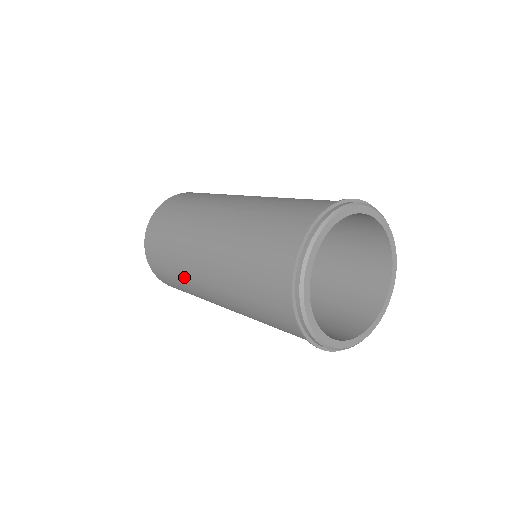
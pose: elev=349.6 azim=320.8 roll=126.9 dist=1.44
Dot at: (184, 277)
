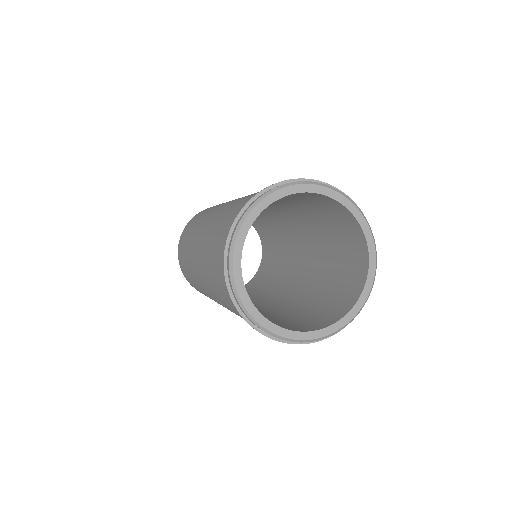
Dot at: (205, 294)
